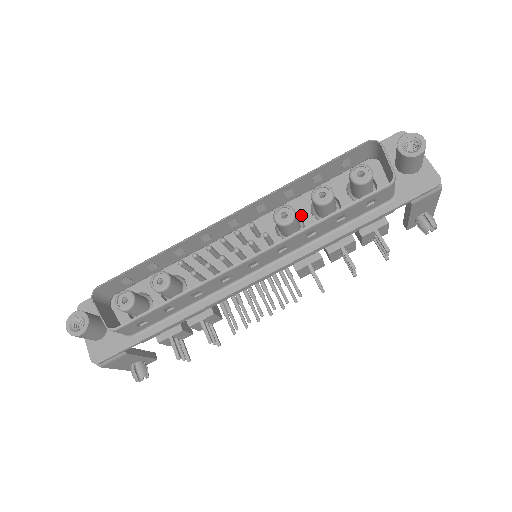
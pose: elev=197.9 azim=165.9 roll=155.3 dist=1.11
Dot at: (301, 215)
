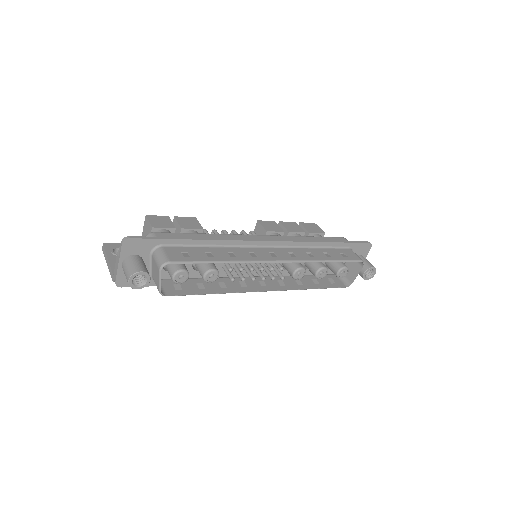
Dot at: occluded
